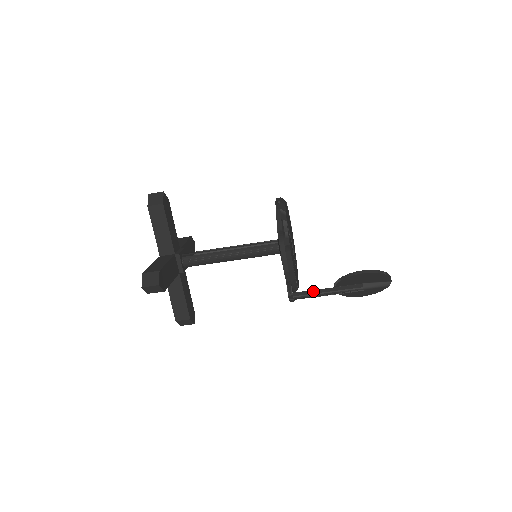
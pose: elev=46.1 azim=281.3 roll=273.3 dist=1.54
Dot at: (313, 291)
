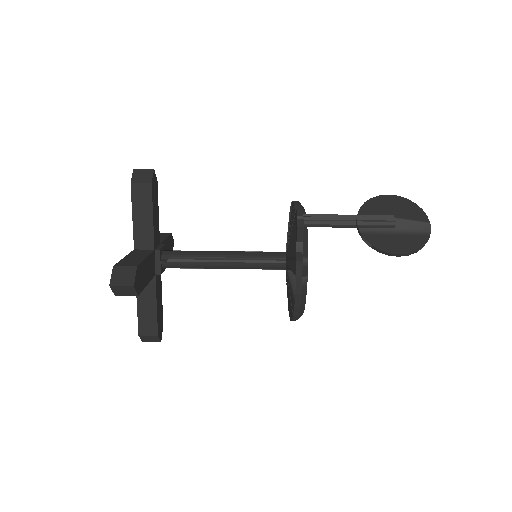
Dot at: (329, 216)
